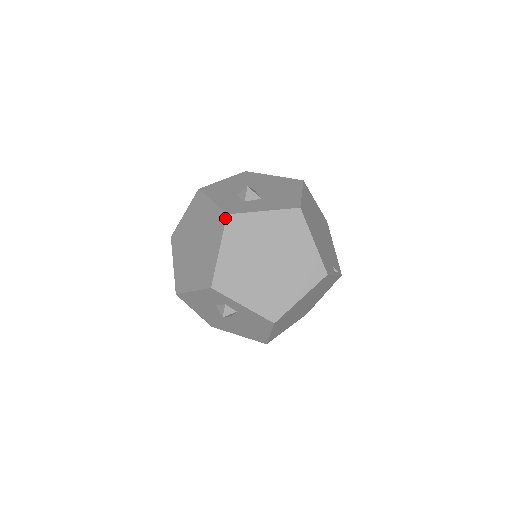
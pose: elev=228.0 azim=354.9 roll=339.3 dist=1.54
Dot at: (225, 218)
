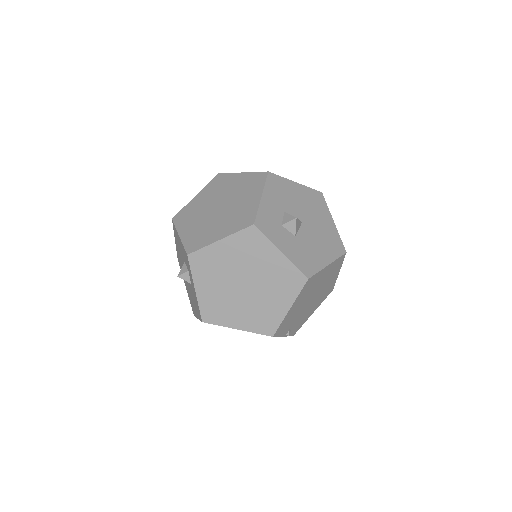
Dot at: (250, 224)
